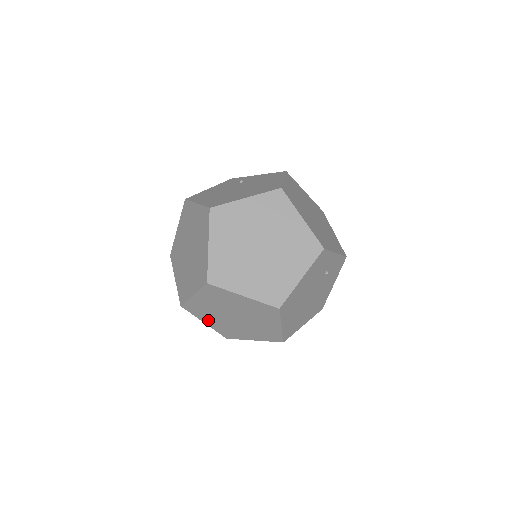
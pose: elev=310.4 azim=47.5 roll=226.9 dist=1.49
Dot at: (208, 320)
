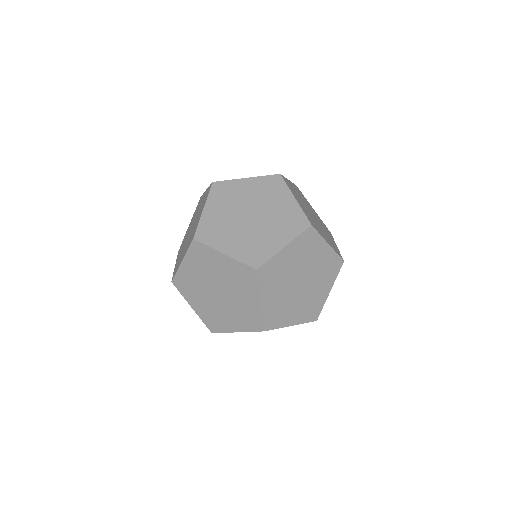
Dot at: (268, 295)
